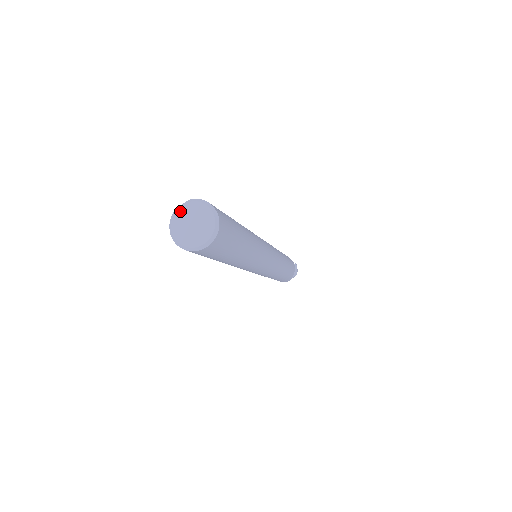
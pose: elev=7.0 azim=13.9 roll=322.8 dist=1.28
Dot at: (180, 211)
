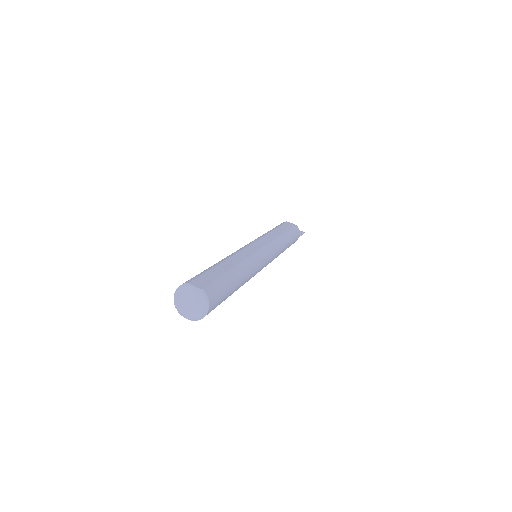
Dot at: (192, 289)
